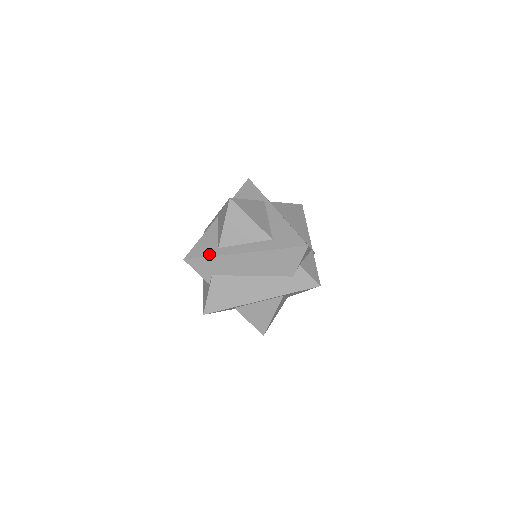
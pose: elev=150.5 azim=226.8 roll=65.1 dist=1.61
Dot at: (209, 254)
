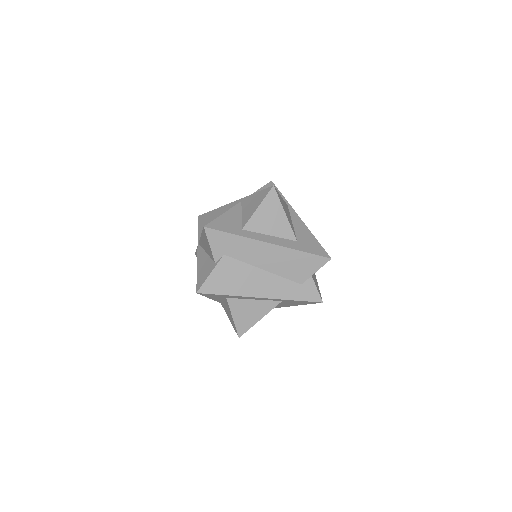
Dot at: (232, 231)
